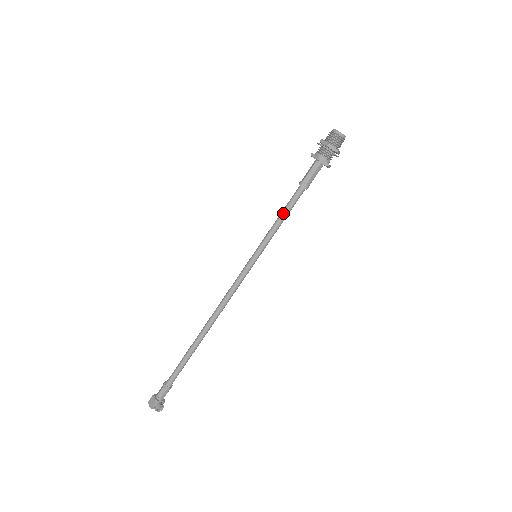
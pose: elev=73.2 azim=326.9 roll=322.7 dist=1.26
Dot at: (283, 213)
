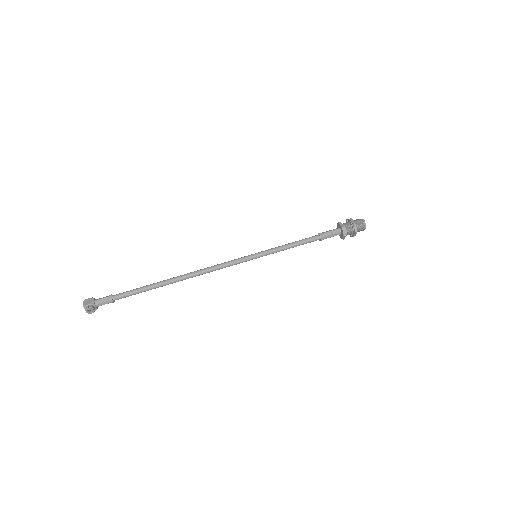
Dot at: (296, 242)
